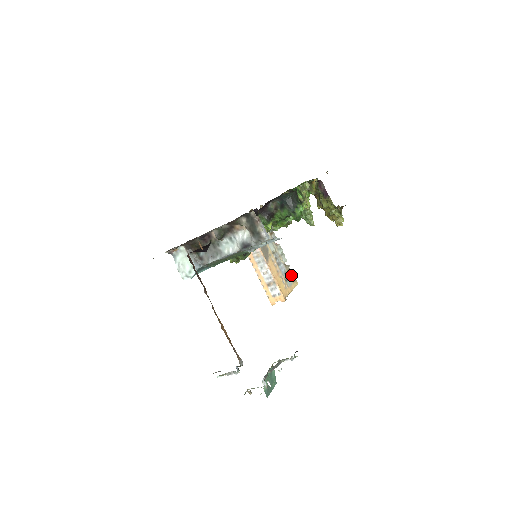
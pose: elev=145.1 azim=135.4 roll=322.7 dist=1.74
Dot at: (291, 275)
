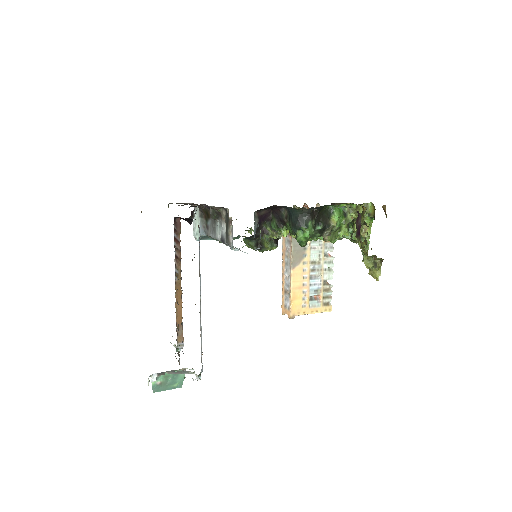
Dot at: (327, 297)
